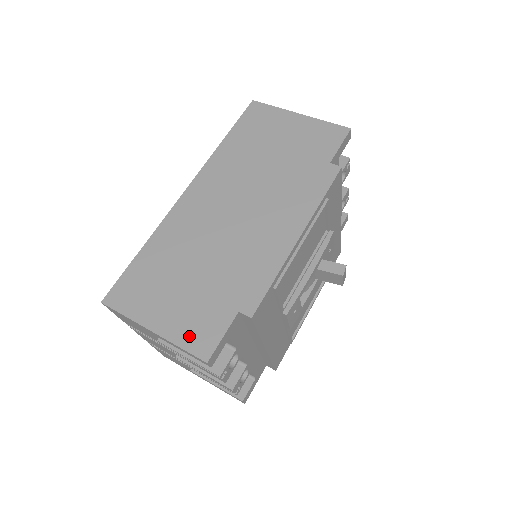
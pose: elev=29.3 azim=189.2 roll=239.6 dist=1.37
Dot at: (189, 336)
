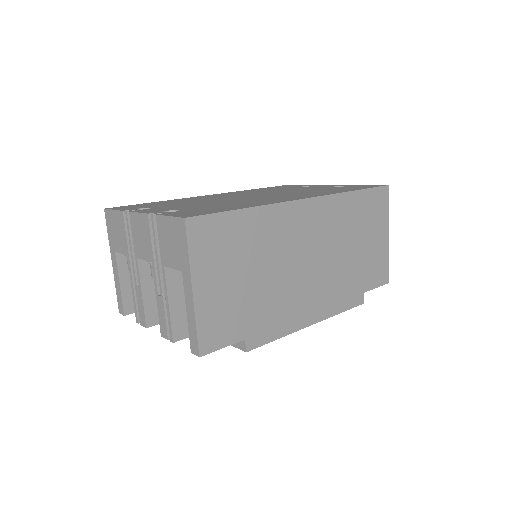
Dot at: (208, 324)
